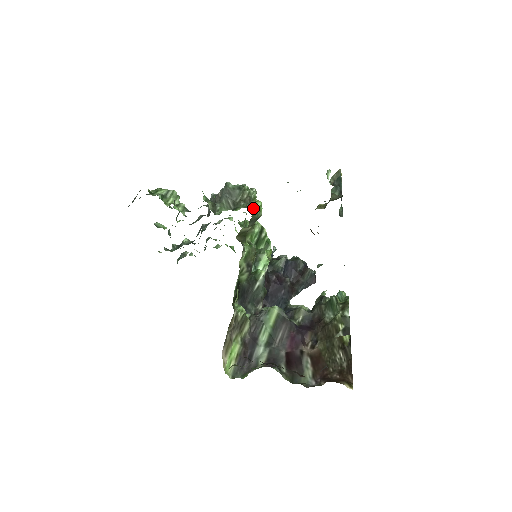
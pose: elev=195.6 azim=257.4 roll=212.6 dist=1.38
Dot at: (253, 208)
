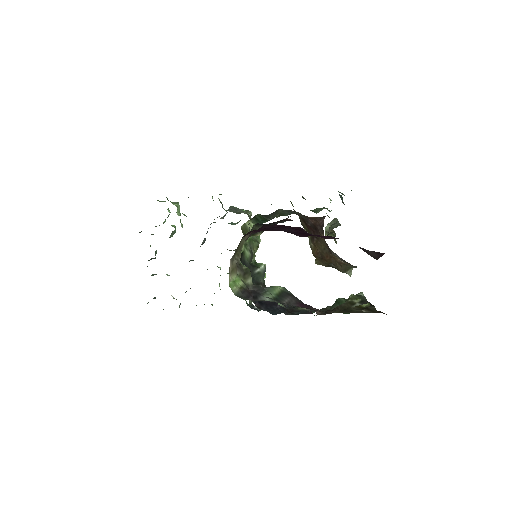
Dot at: occluded
